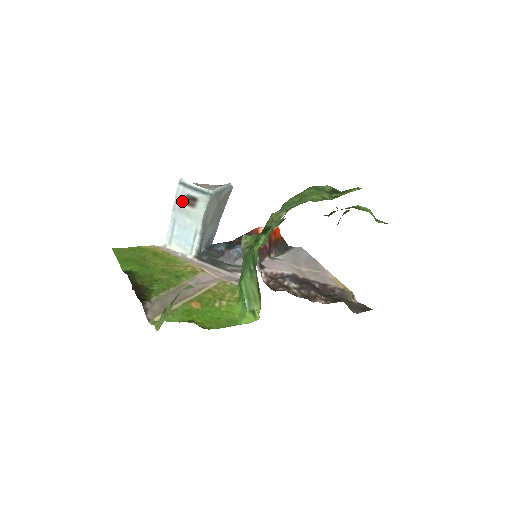
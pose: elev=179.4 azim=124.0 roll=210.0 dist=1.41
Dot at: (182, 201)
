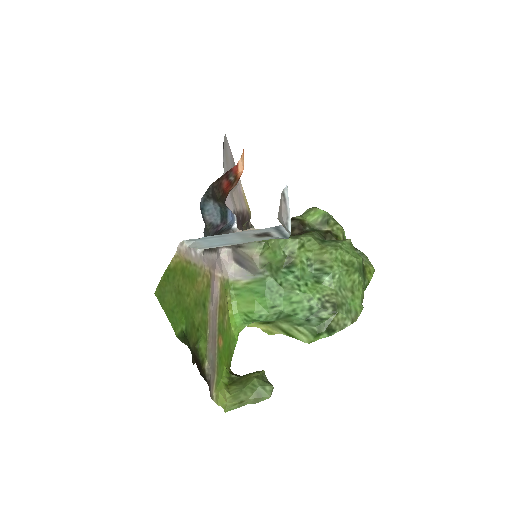
Dot at: (255, 233)
